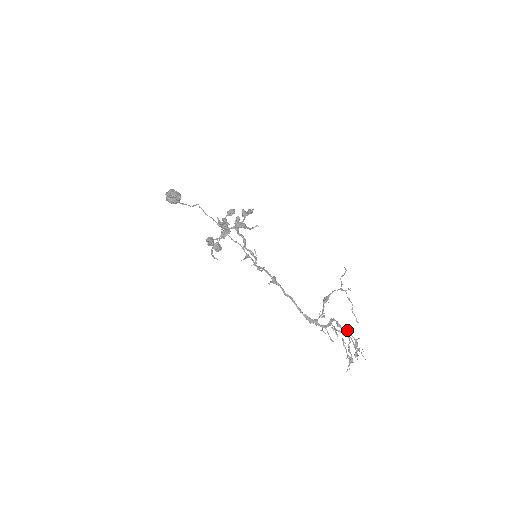
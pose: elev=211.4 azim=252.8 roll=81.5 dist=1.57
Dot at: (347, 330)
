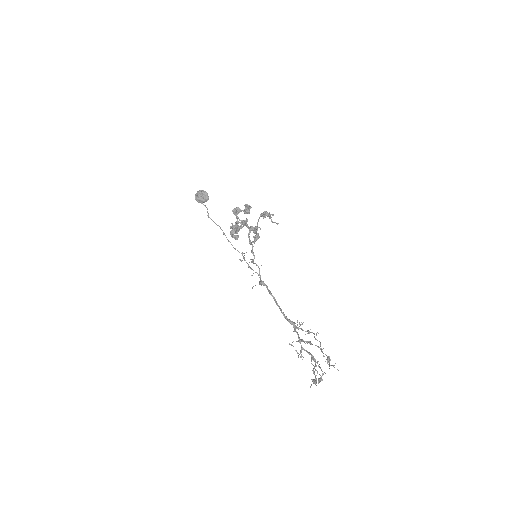
Dot at: (319, 347)
